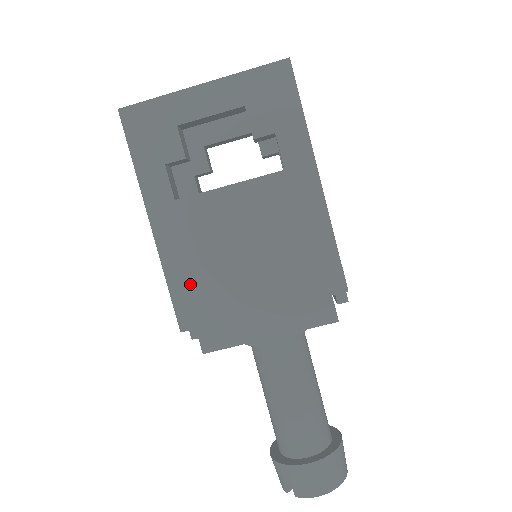
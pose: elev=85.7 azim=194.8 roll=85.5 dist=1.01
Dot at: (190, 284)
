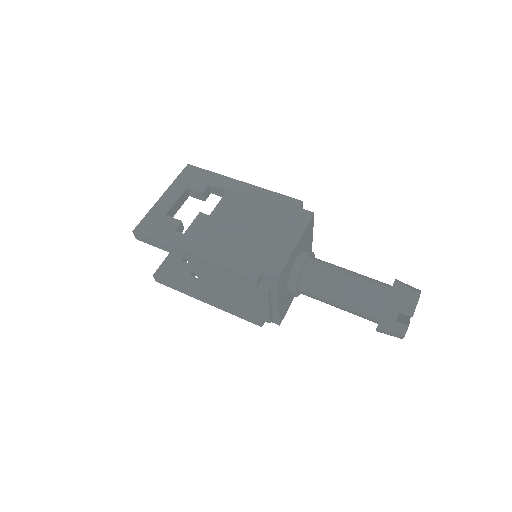
Dot at: (237, 259)
